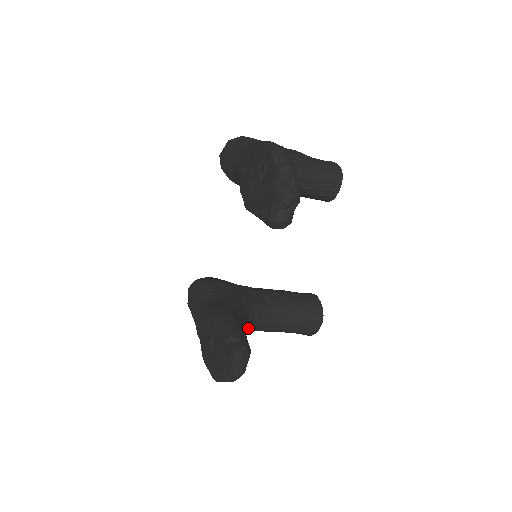
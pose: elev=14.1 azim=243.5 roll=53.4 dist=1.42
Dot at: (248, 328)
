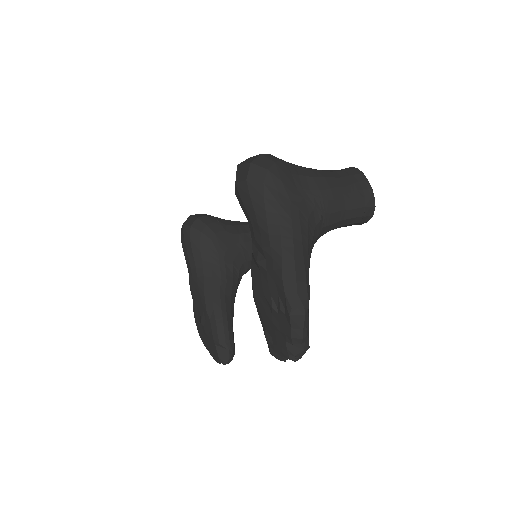
Dot at: occluded
